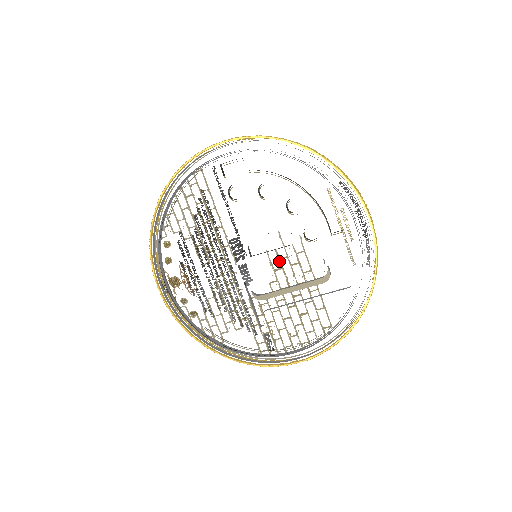
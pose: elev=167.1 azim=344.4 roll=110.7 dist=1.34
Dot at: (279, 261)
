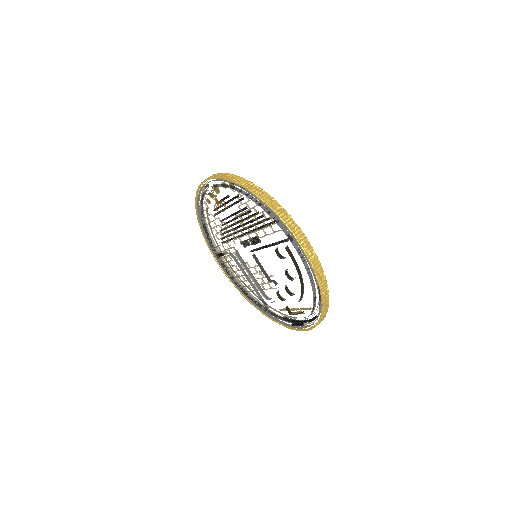
Dot at: (260, 271)
